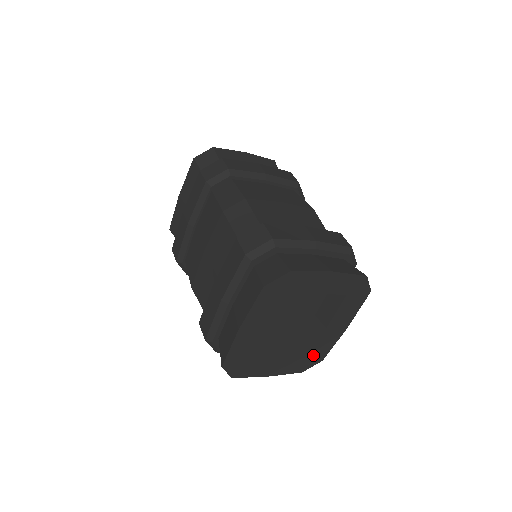
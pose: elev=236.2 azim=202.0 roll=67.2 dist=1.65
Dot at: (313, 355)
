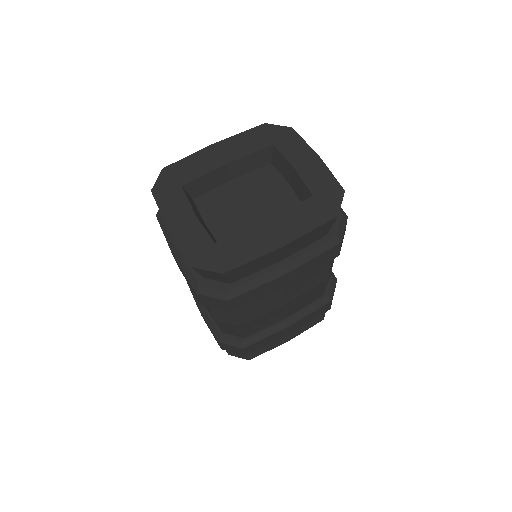
Dot at: (224, 250)
